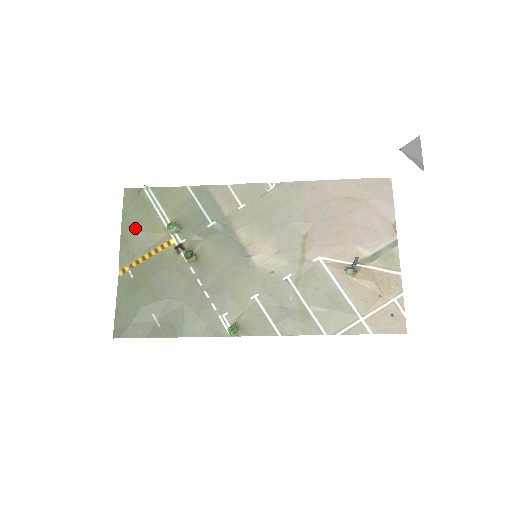
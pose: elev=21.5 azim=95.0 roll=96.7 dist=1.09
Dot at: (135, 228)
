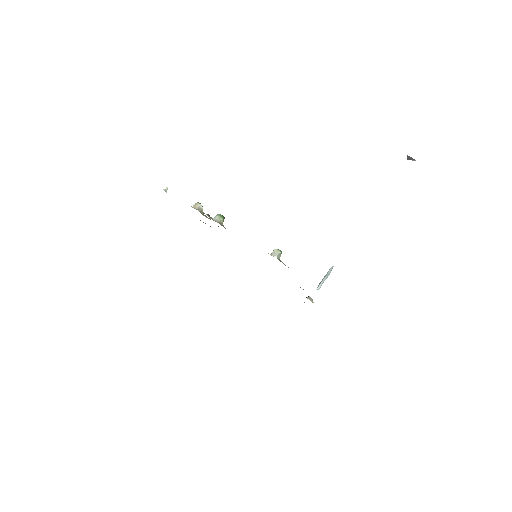
Dot at: occluded
